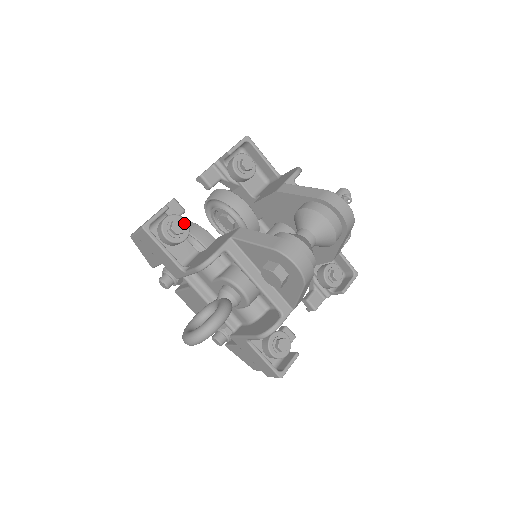
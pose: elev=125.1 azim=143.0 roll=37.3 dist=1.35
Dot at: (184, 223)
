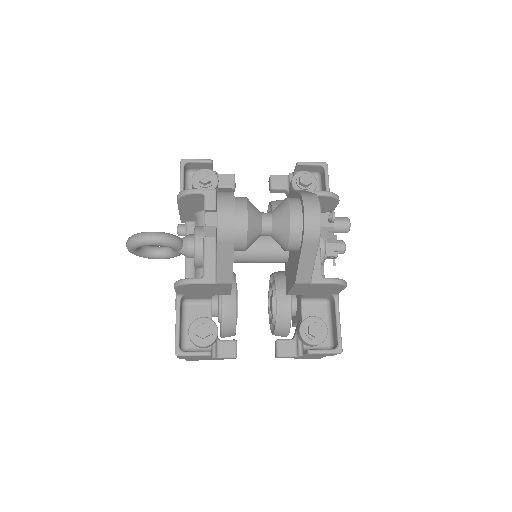
Dot at: (215, 181)
